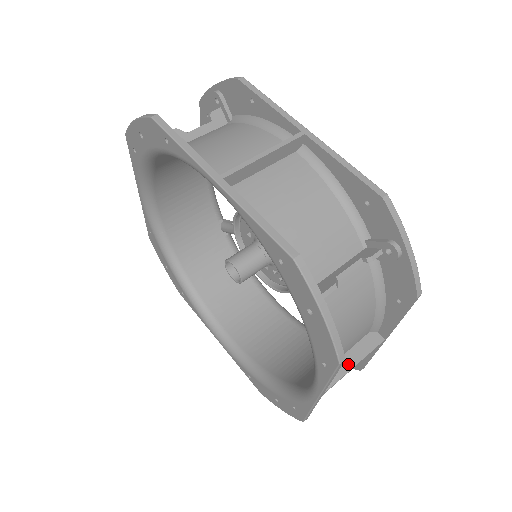
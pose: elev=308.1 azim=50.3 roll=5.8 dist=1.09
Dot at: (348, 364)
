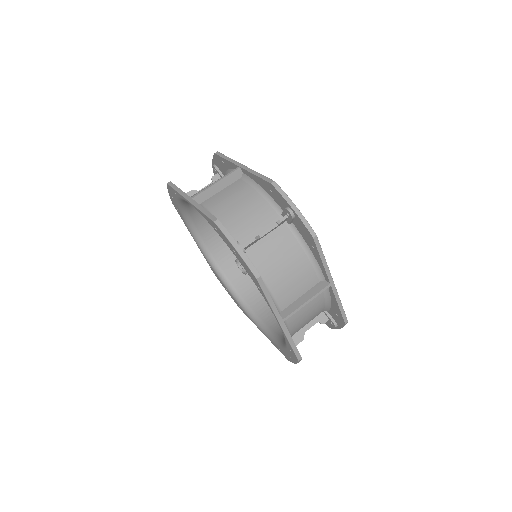
Dot at: (302, 301)
